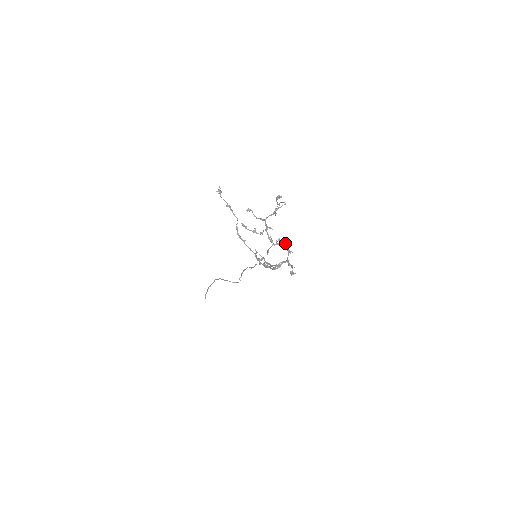
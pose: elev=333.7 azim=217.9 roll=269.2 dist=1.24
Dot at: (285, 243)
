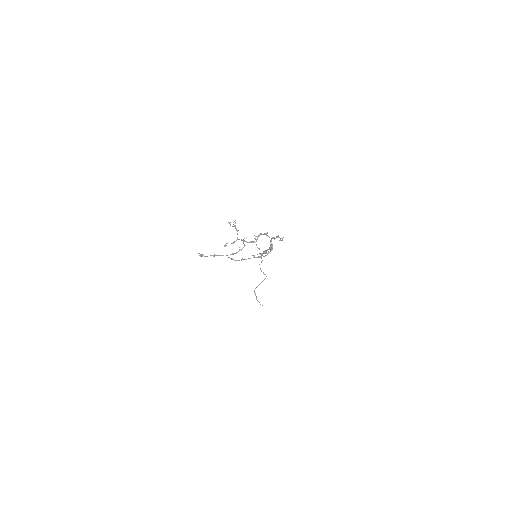
Dot at: (259, 234)
